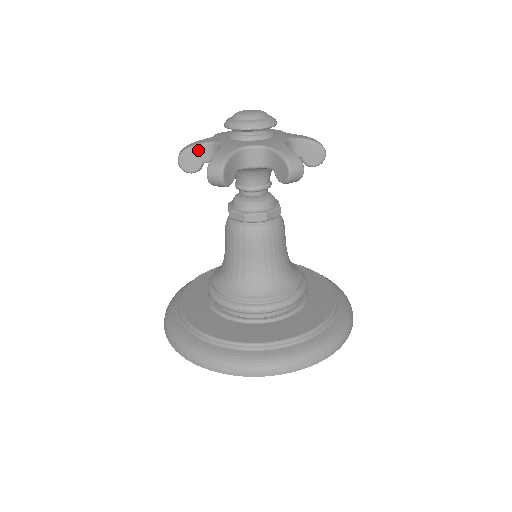
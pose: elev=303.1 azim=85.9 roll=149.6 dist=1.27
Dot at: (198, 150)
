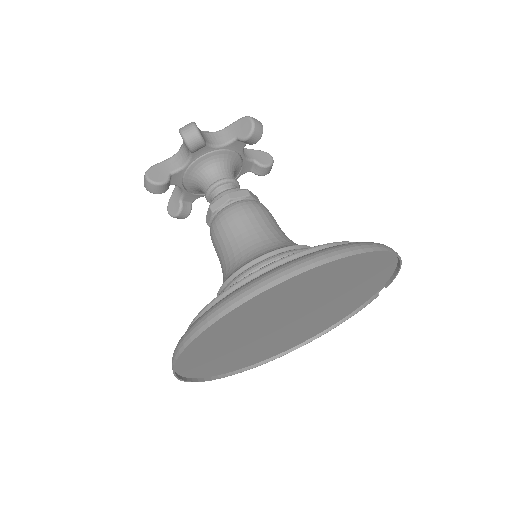
Dot at: (162, 165)
